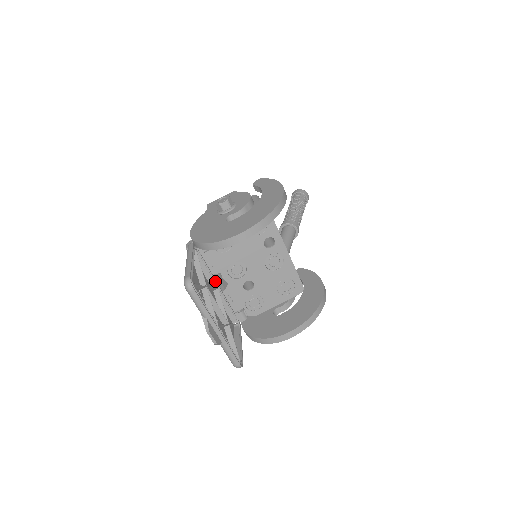
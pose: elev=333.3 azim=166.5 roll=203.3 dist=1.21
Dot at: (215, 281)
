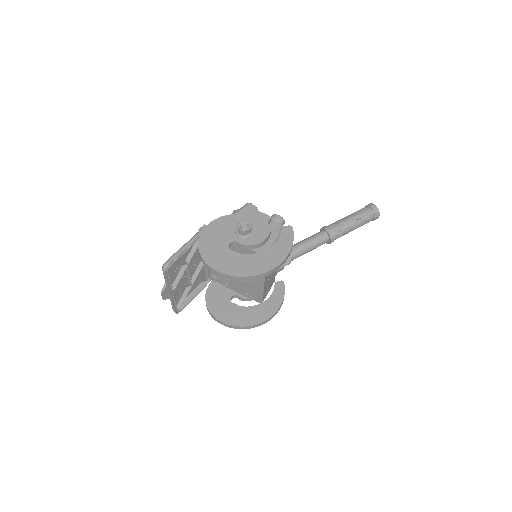
Dot at: occluded
